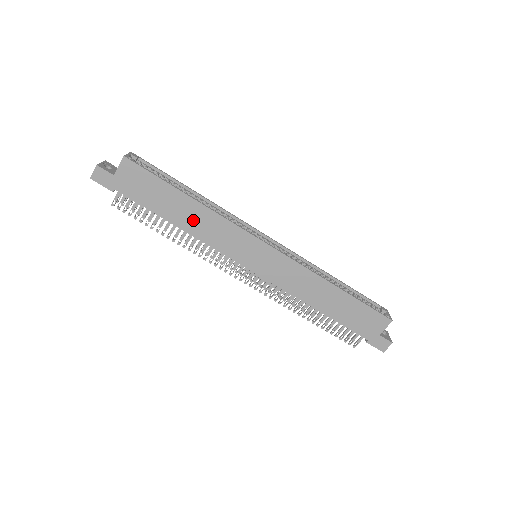
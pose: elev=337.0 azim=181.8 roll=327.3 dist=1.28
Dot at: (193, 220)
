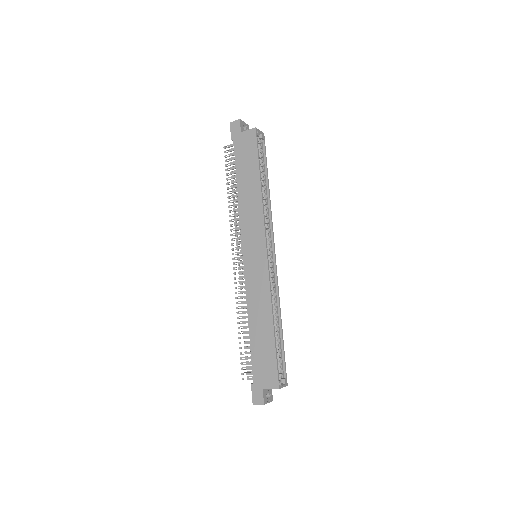
Dot at: (248, 196)
